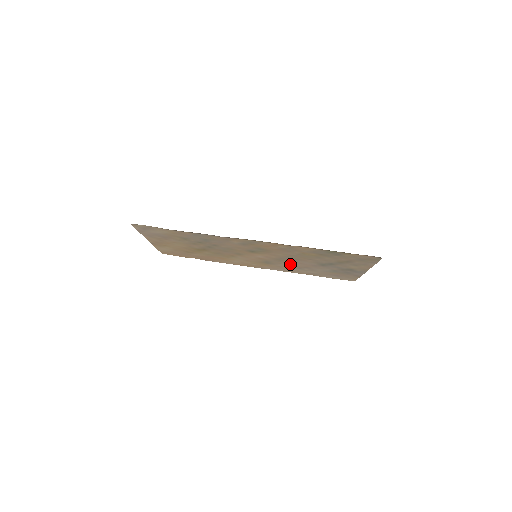
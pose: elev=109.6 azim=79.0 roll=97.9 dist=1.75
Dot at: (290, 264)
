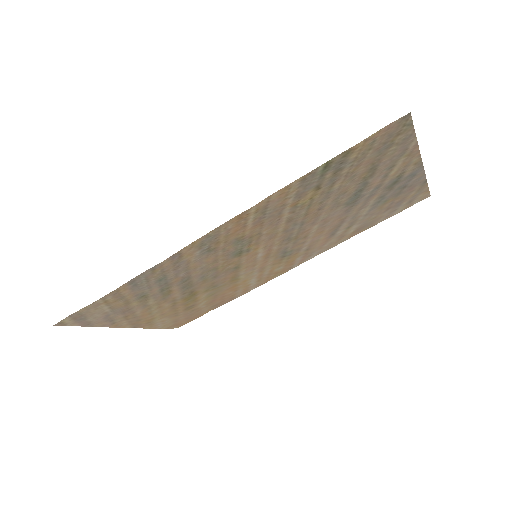
Dot at: (314, 235)
